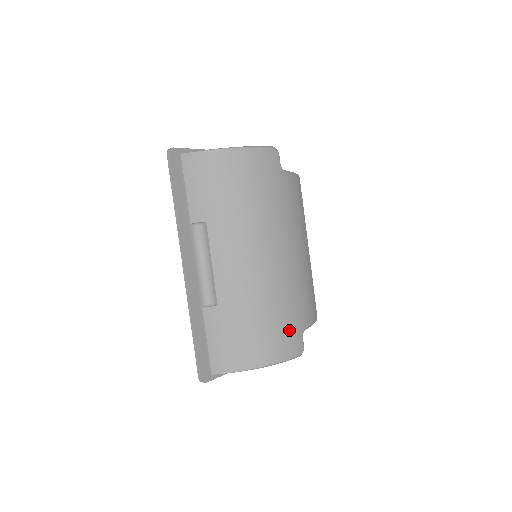
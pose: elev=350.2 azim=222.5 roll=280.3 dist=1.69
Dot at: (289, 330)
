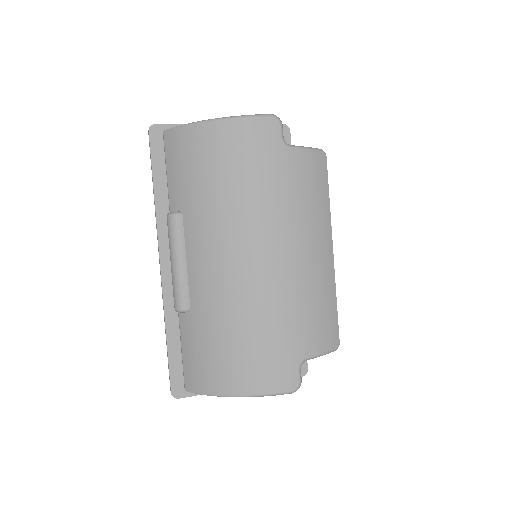
Dot at: (276, 357)
